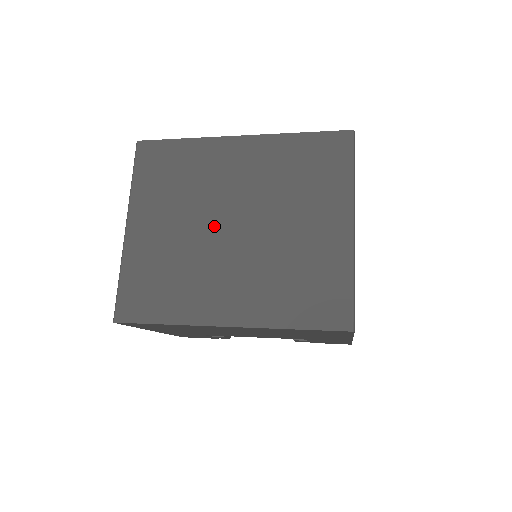
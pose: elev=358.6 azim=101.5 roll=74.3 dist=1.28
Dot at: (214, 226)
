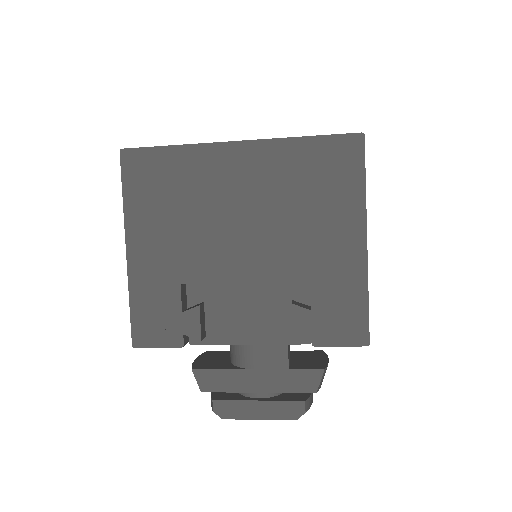
Dot at: occluded
